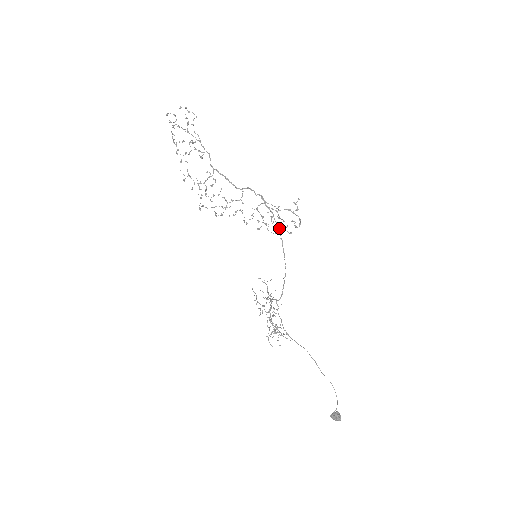
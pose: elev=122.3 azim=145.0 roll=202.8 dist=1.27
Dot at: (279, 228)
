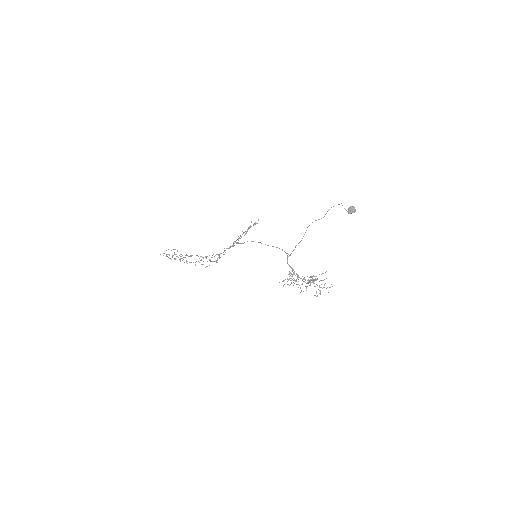
Dot at: (258, 242)
